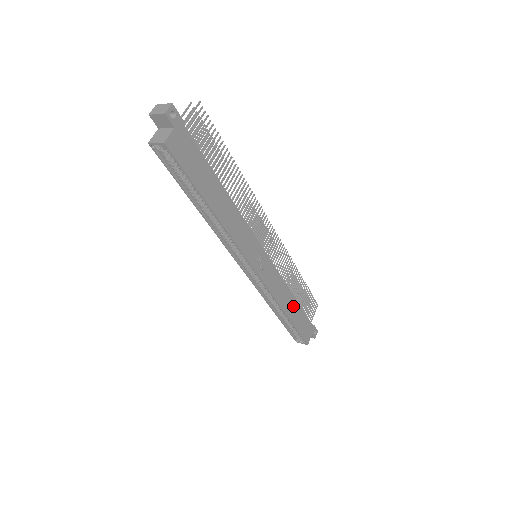
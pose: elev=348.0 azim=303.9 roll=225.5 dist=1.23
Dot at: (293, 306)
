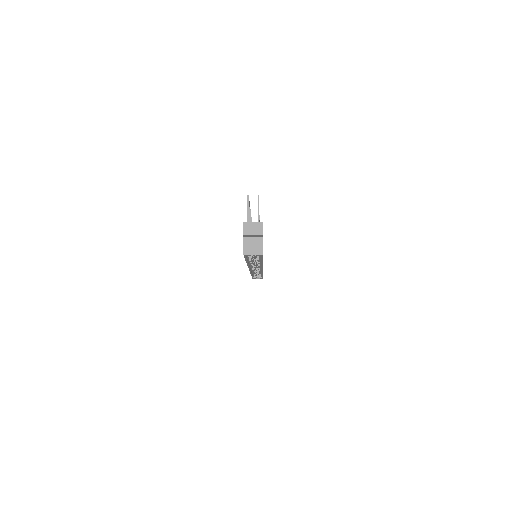
Dot at: occluded
